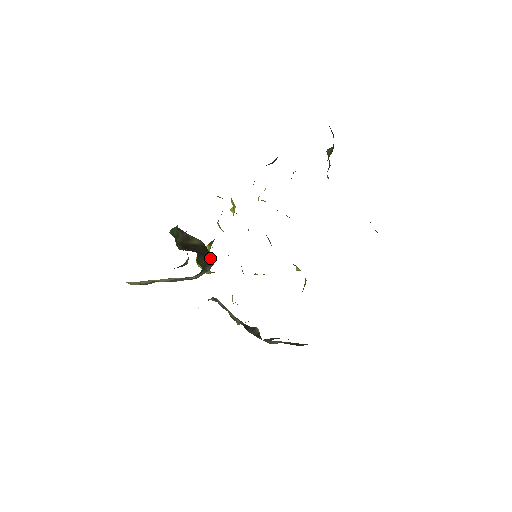
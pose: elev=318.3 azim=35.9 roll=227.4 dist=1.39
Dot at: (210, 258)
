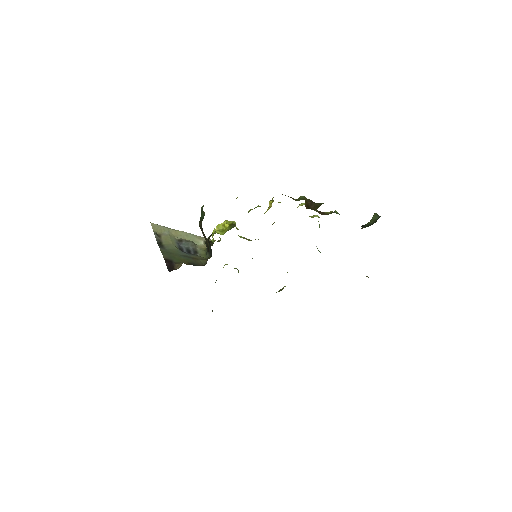
Dot at: occluded
